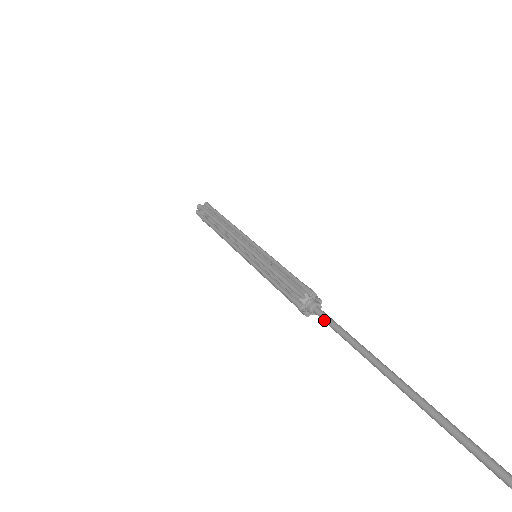
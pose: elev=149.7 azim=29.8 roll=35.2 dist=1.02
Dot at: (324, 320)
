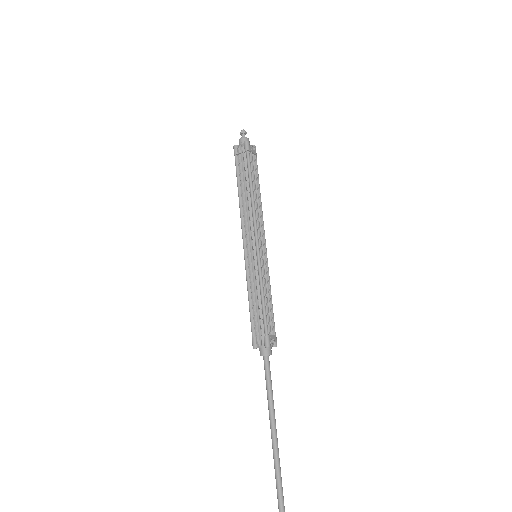
Dot at: occluded
